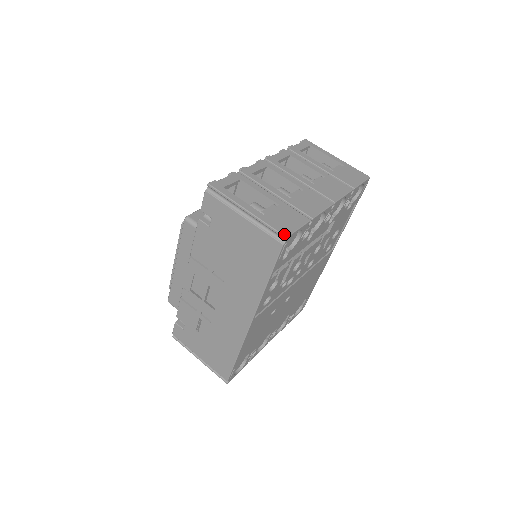
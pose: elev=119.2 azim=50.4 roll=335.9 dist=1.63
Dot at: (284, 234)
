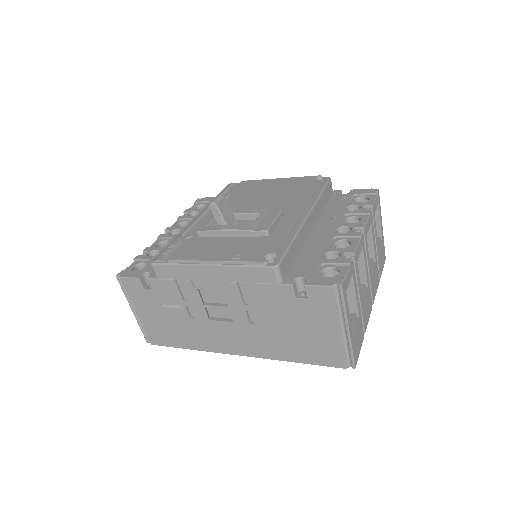
Dot at: (356, 364)
